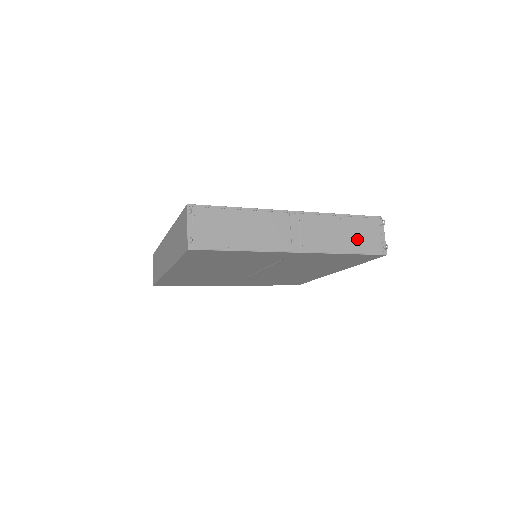
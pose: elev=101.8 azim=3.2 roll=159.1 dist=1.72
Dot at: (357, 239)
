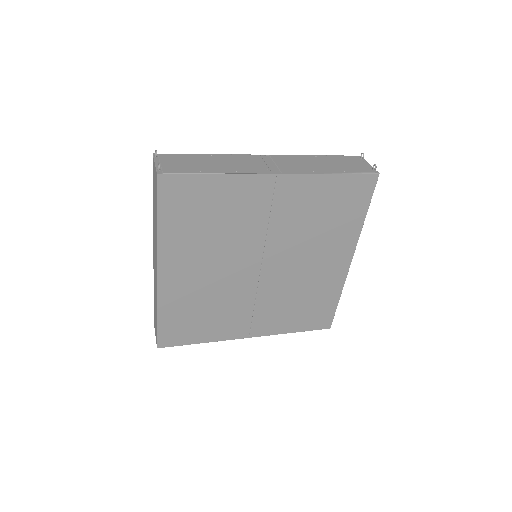
Dot at: (340, 166)
